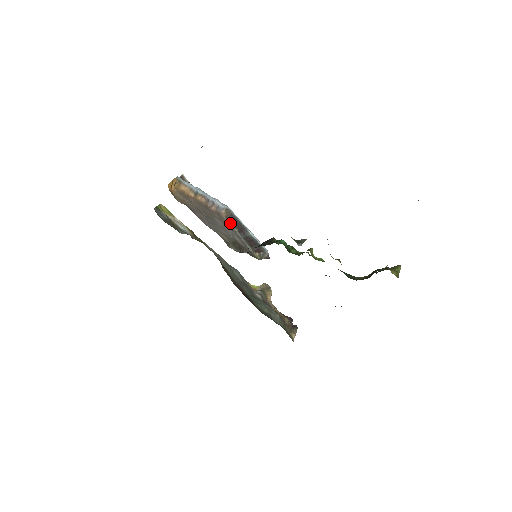
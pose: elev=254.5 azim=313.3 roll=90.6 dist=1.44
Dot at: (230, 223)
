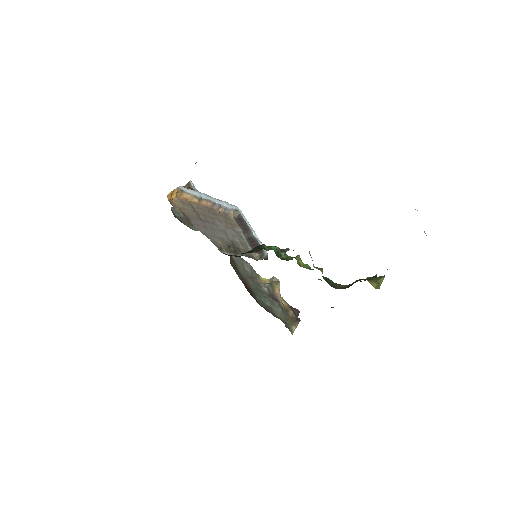
Dot at: (236, 223)
